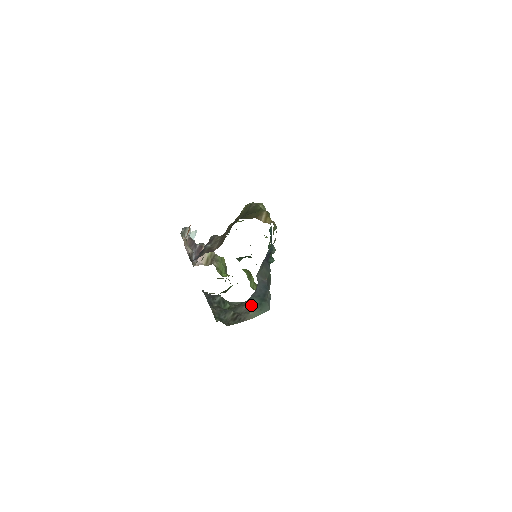
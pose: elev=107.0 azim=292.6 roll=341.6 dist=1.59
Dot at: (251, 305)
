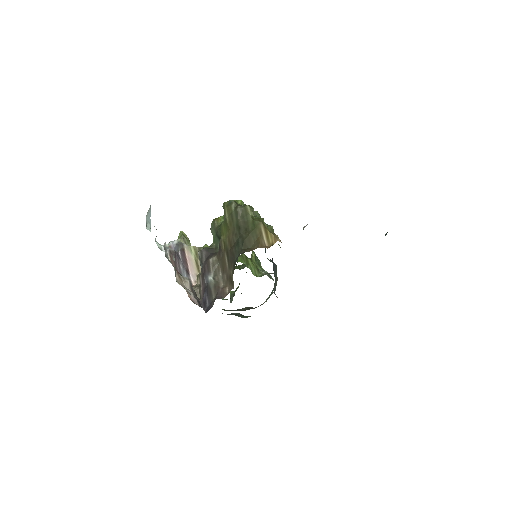
Dot at: occluded
